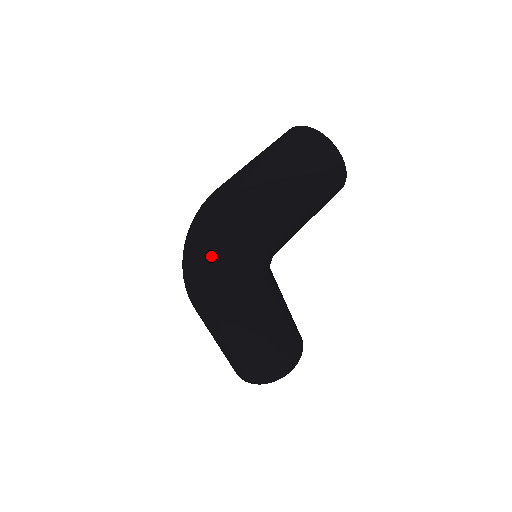
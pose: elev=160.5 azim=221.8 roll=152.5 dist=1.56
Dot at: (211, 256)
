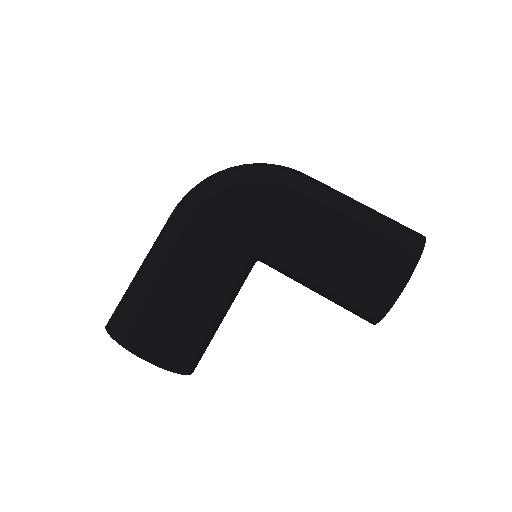
Dot at: (230, 168)
